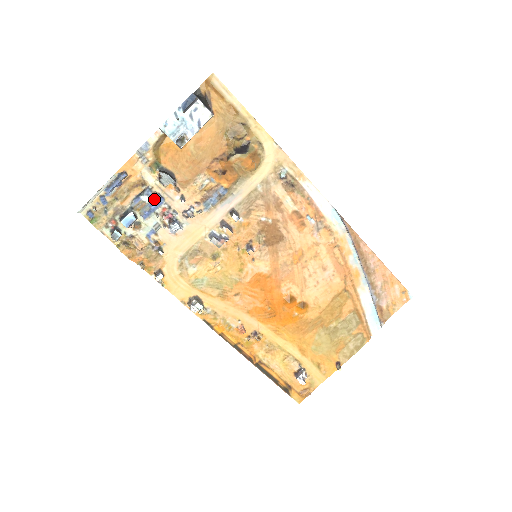
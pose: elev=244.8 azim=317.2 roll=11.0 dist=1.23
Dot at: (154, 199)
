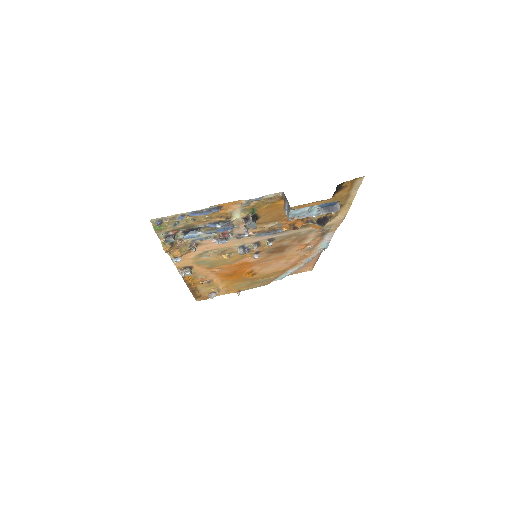
Dot at: (226, 228)
